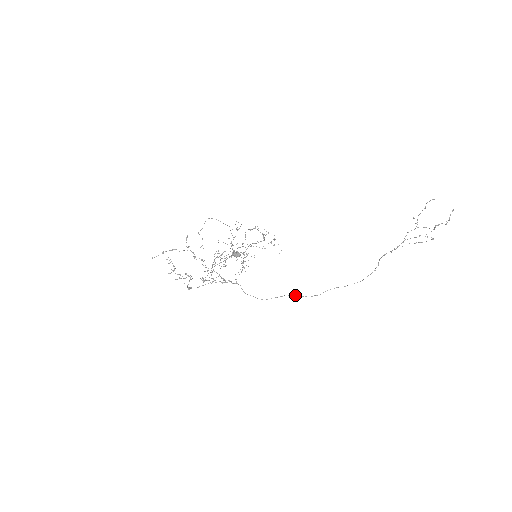
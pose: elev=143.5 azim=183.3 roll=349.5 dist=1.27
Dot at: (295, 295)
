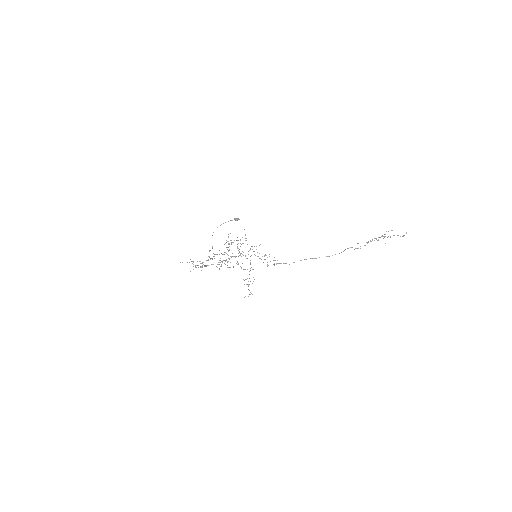
Dot at: (278, 263)
